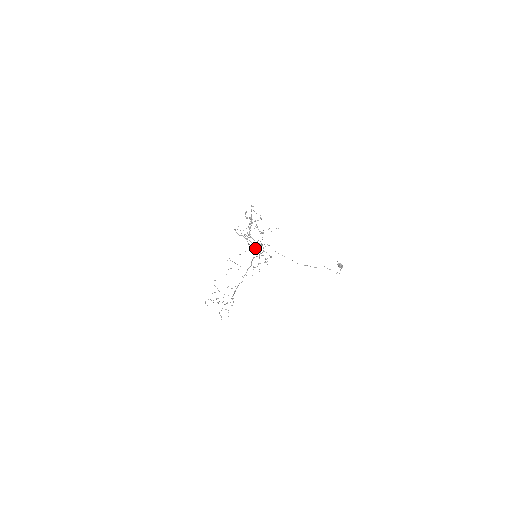
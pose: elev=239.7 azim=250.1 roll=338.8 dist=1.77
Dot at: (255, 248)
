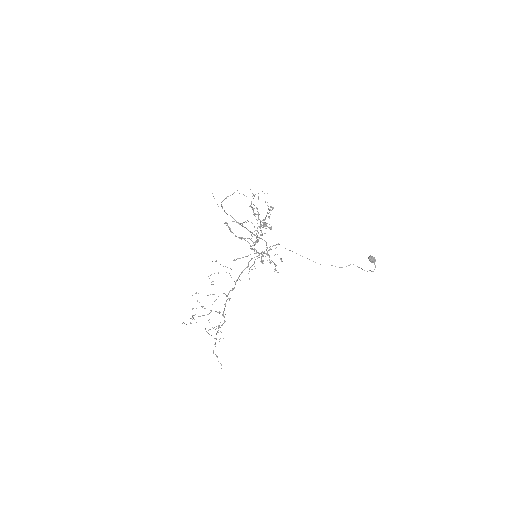
Dot at: (262, 254)
